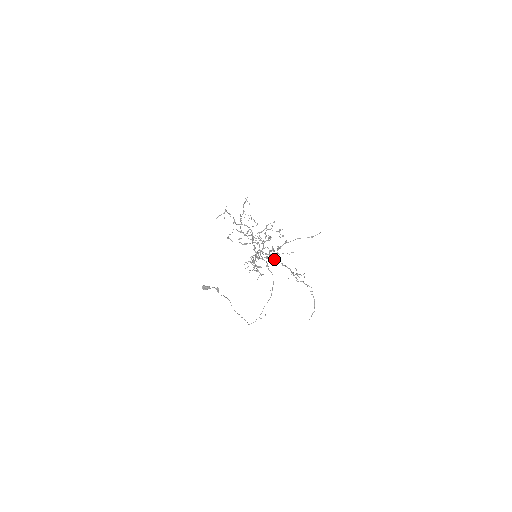
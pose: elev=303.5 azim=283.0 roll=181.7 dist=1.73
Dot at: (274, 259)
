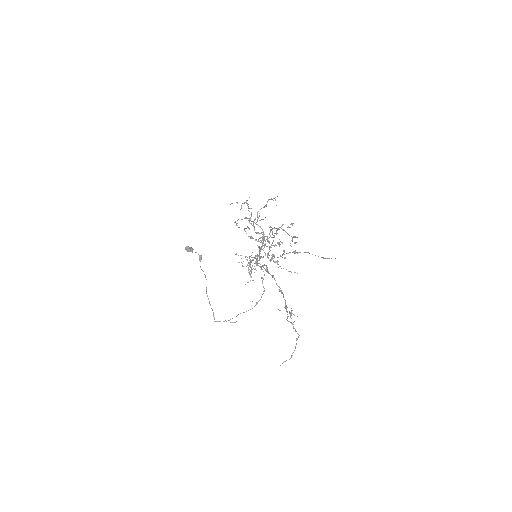
Dot at: (274, 278)
